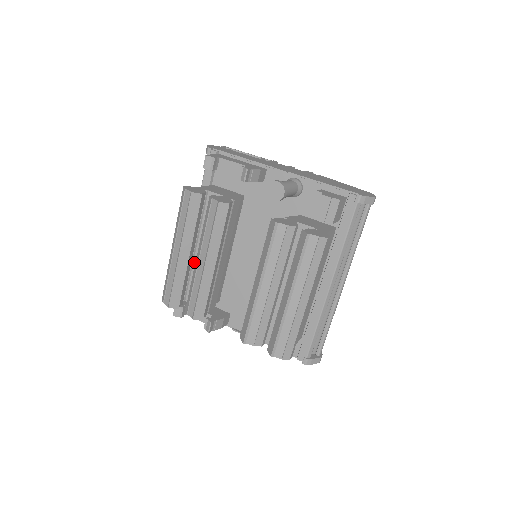
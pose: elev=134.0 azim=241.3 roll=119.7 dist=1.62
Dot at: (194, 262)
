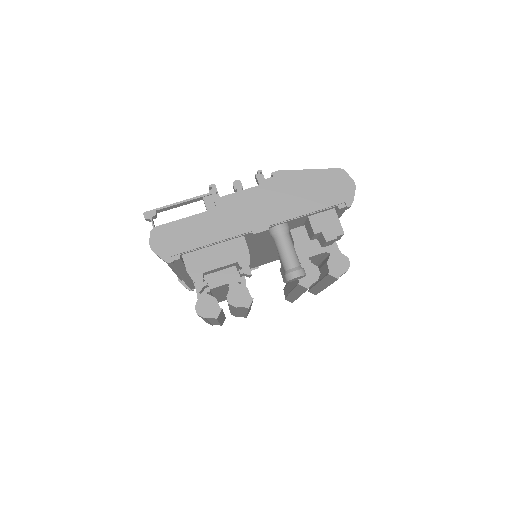
Dot at: occluded
